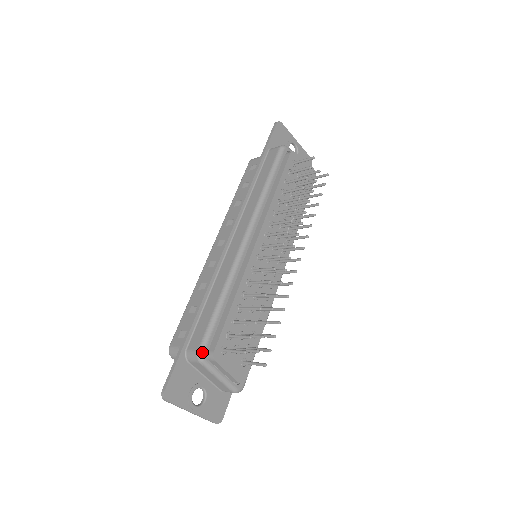
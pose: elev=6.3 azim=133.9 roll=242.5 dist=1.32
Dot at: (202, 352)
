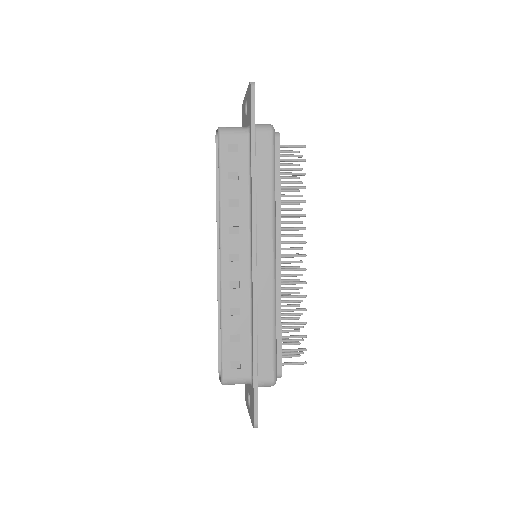
Dot at: (276, 379)
